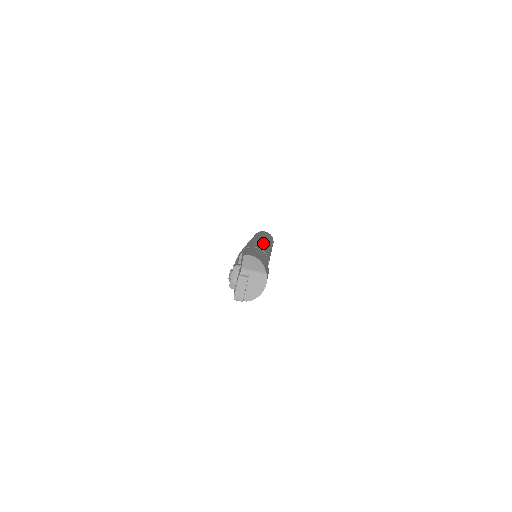
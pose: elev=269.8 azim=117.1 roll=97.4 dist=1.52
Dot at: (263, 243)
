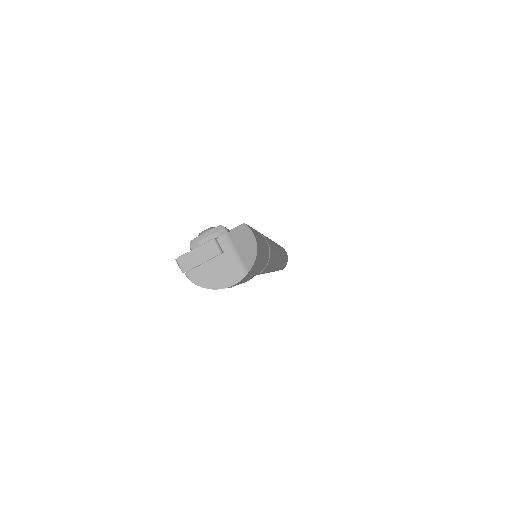
Dot at: occluded
